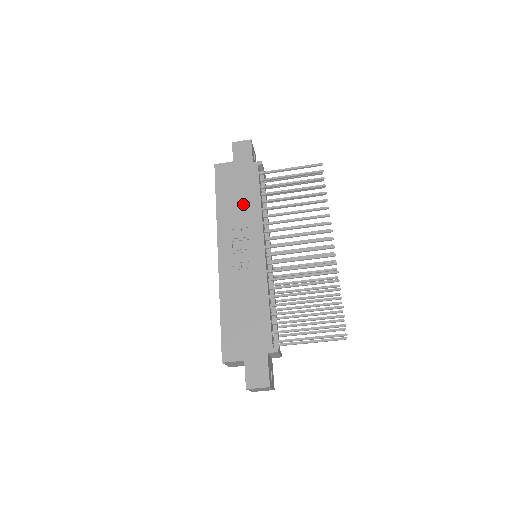
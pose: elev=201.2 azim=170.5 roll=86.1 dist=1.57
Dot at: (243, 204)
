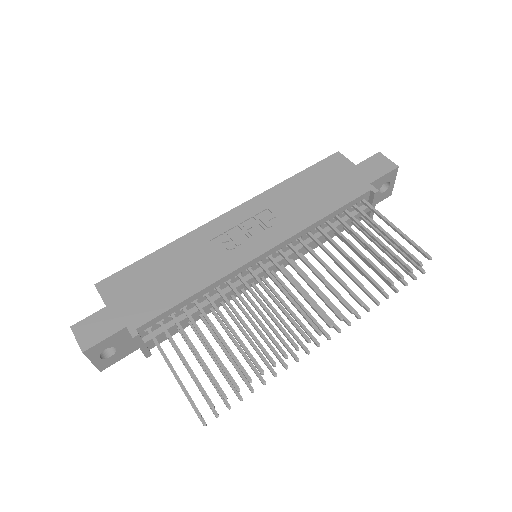
Dot at: (308, 202)
